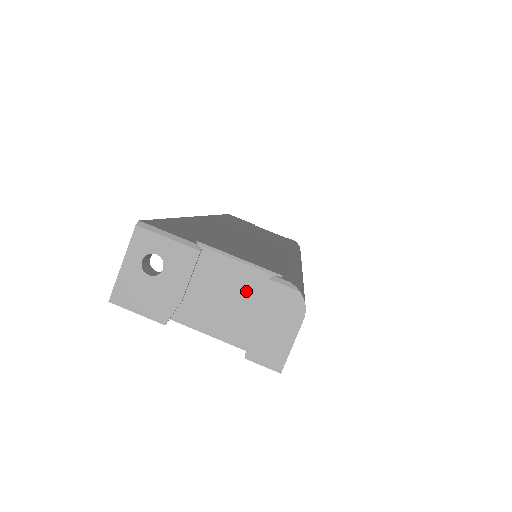
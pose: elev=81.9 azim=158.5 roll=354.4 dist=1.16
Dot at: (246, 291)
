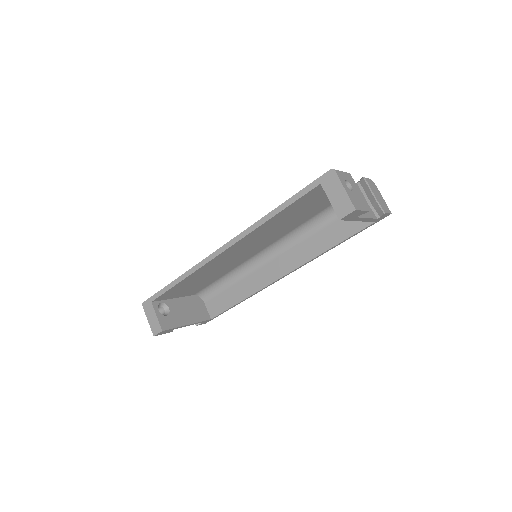
Dot at: occluded
